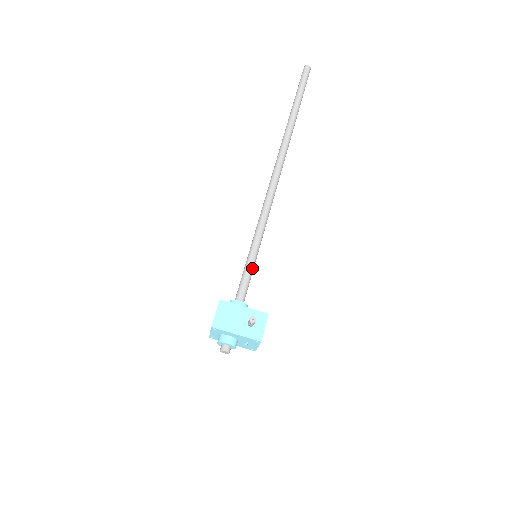
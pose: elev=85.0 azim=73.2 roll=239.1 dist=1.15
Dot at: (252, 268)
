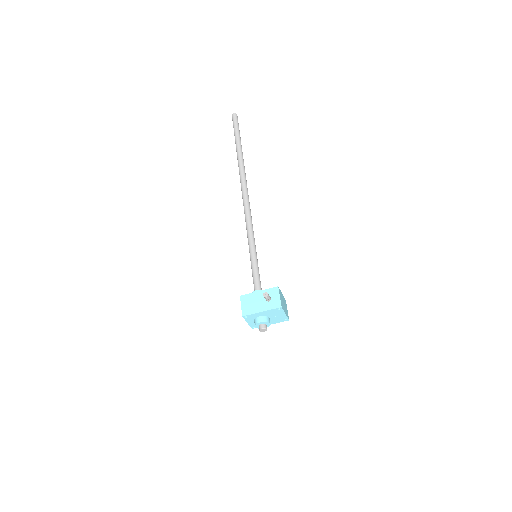
Dot at: (256, 265)
